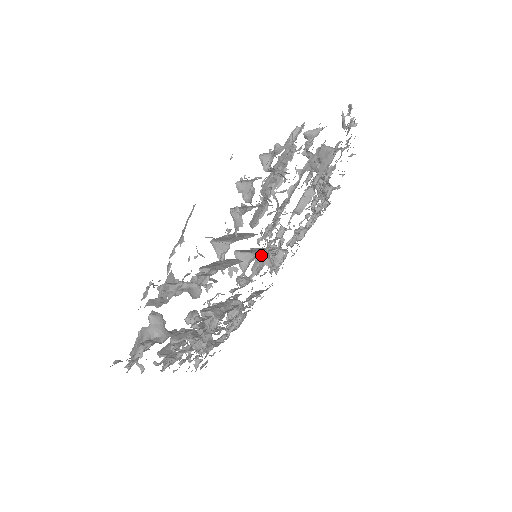
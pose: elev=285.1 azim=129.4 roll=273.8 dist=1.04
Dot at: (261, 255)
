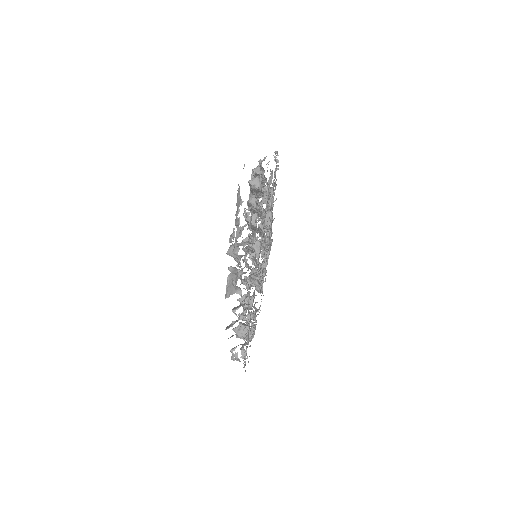
Dot at: occluded
